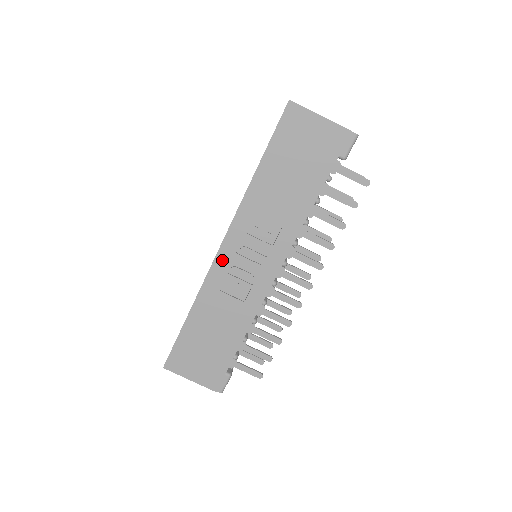
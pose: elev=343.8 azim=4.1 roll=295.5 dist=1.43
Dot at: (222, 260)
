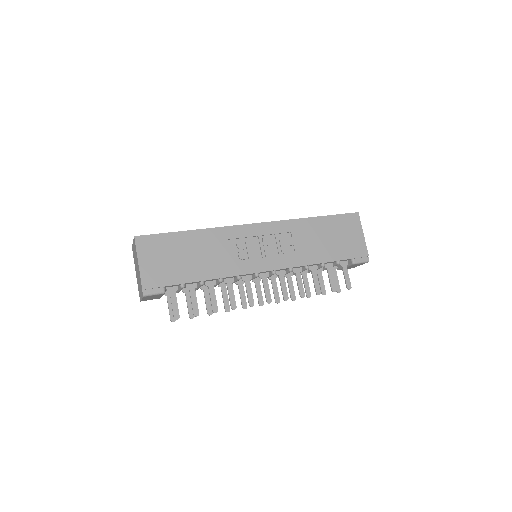
Dot at: (249, 230)
